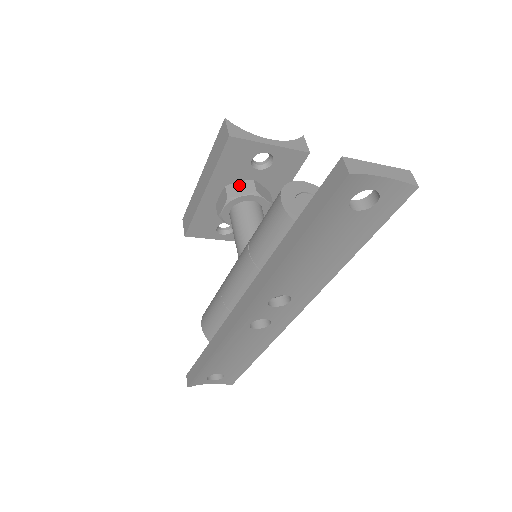
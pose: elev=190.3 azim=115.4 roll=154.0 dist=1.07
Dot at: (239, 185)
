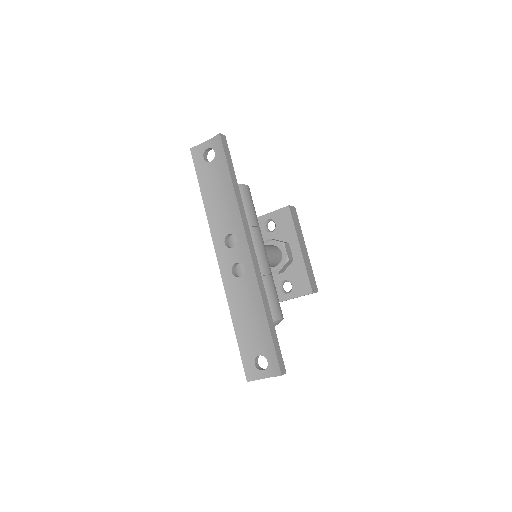
Dot at: occluded
